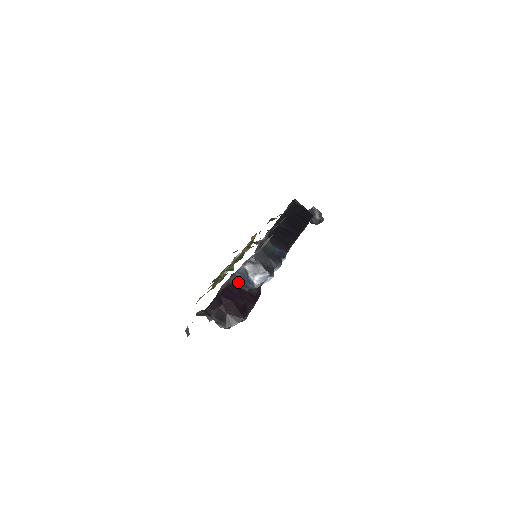
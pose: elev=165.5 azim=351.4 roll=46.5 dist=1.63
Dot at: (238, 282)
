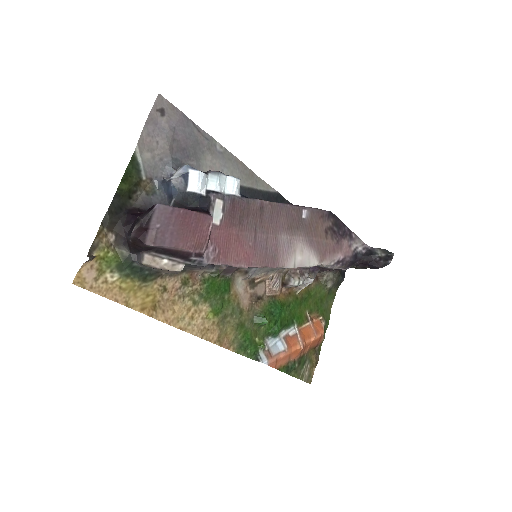
Dot at: (165, 202)
